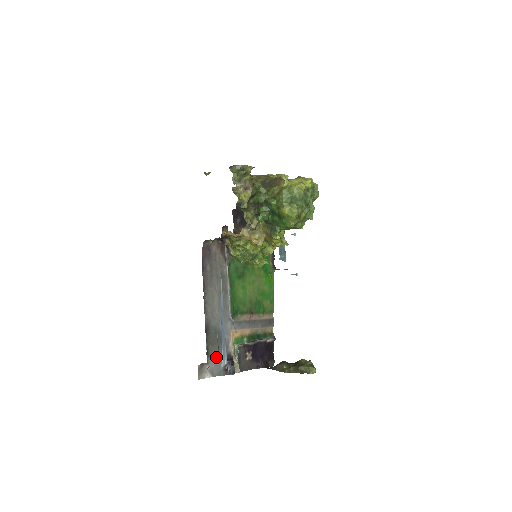
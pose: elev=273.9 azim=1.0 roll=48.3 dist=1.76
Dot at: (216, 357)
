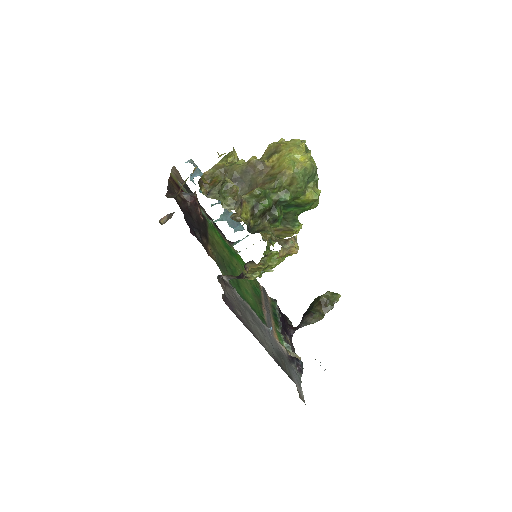
Dot at: (292, 372)
